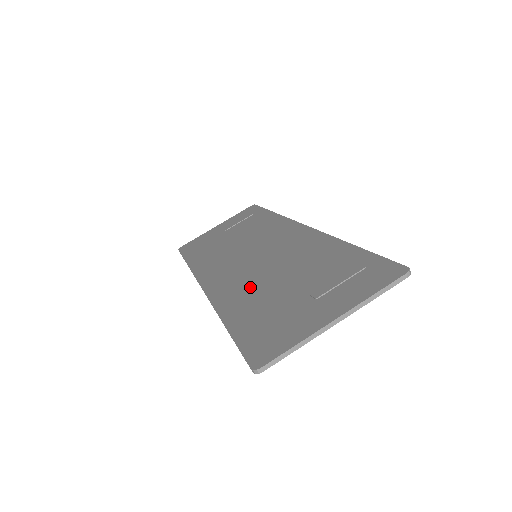
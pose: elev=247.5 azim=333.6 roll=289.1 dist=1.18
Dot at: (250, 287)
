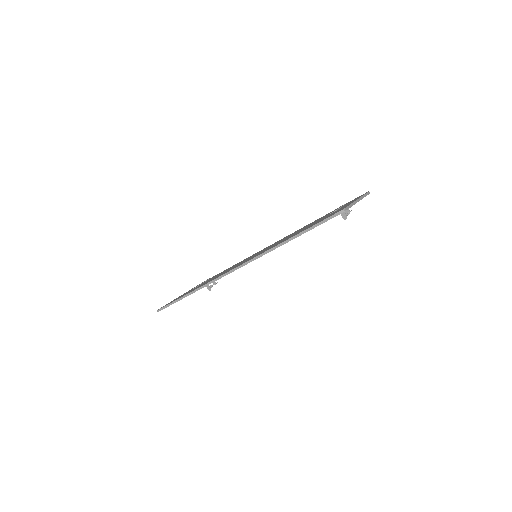
Dot at: occluded
